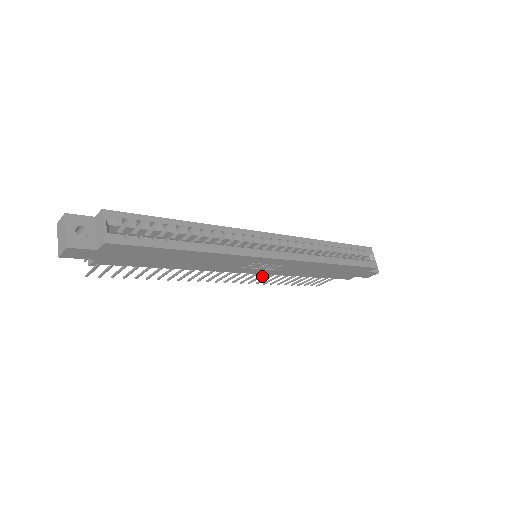
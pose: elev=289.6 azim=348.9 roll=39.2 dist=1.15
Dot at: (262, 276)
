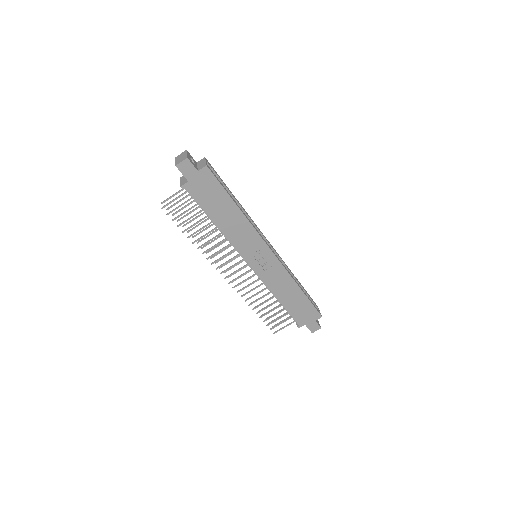
Dot at: (250, 284)
